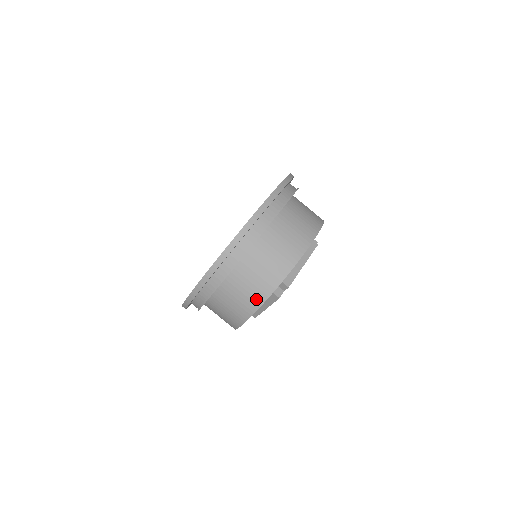
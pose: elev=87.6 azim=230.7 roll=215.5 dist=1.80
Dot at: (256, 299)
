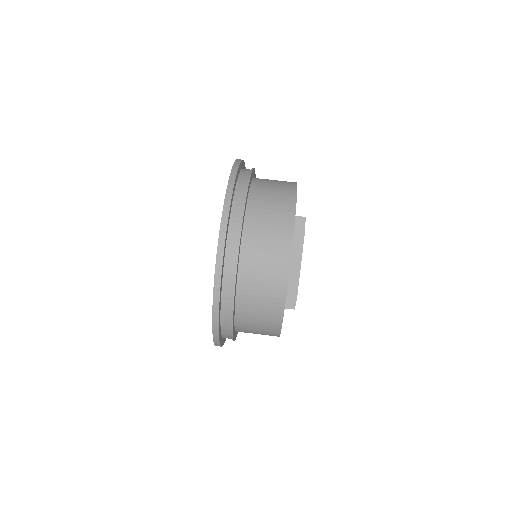
Dot at: (272, 332)
